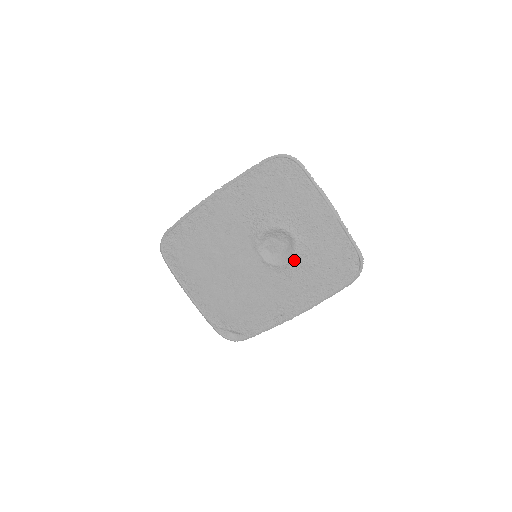
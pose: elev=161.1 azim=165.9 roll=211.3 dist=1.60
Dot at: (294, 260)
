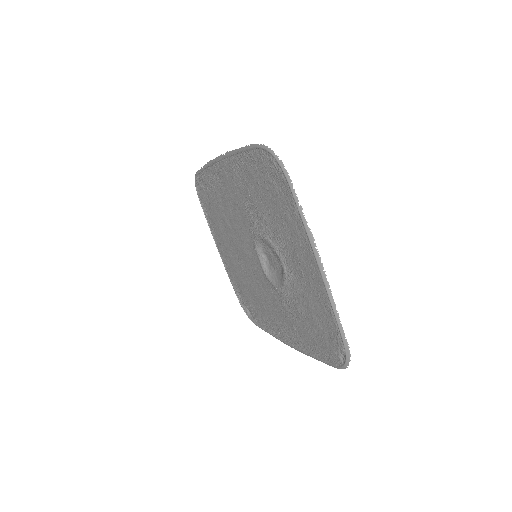
Dot at: (284, 291)
